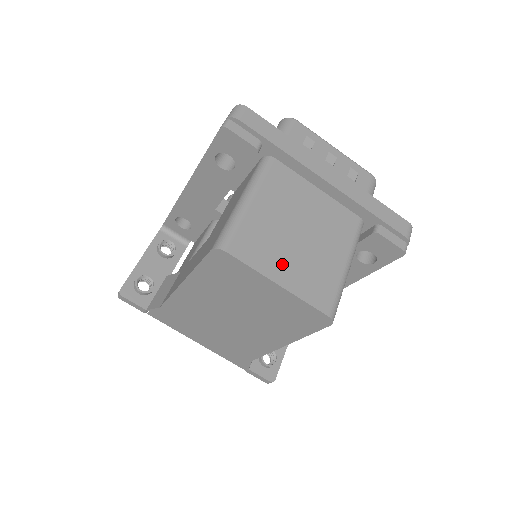
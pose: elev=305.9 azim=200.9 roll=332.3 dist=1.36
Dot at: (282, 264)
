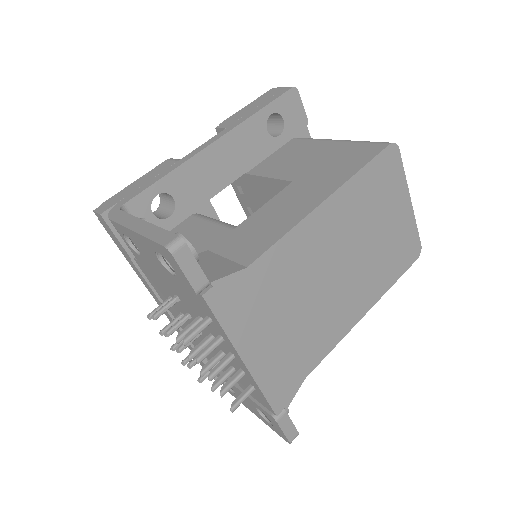
Dot at: occluded
